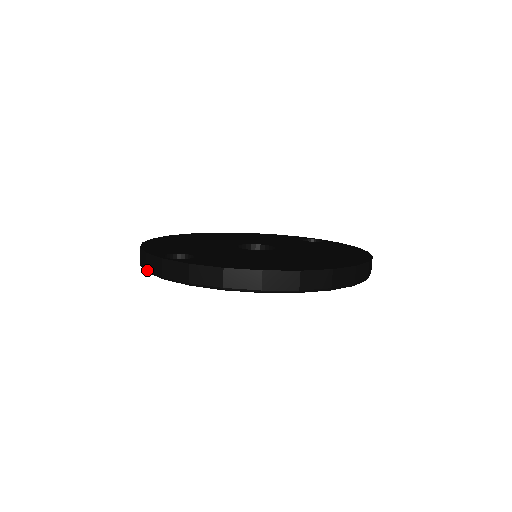
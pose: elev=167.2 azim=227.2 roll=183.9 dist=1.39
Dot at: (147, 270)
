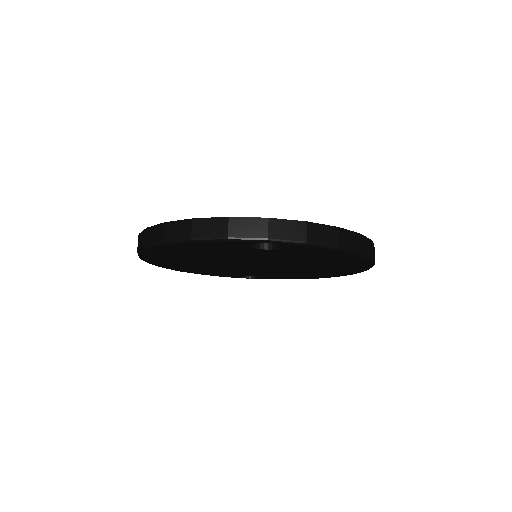
Dot at: (231, 236)
